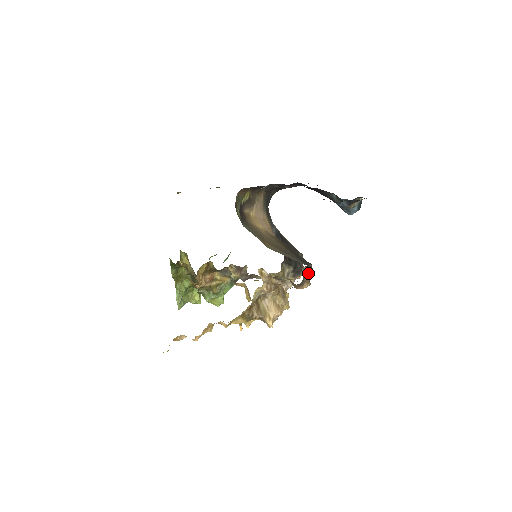
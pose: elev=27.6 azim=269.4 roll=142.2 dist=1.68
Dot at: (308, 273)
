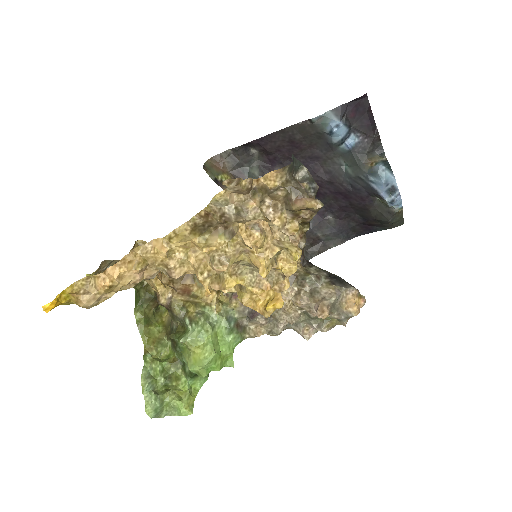
Dot at: (307, 183)
